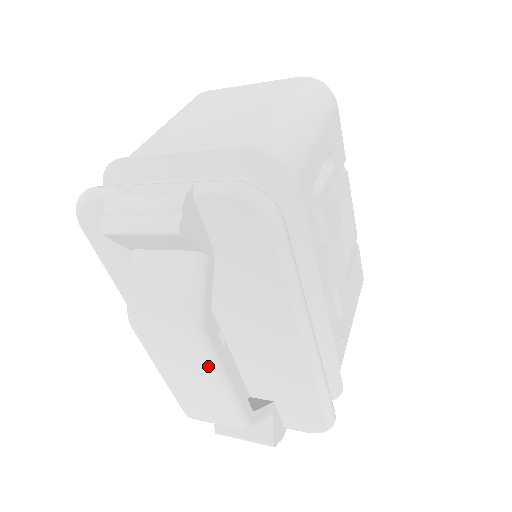
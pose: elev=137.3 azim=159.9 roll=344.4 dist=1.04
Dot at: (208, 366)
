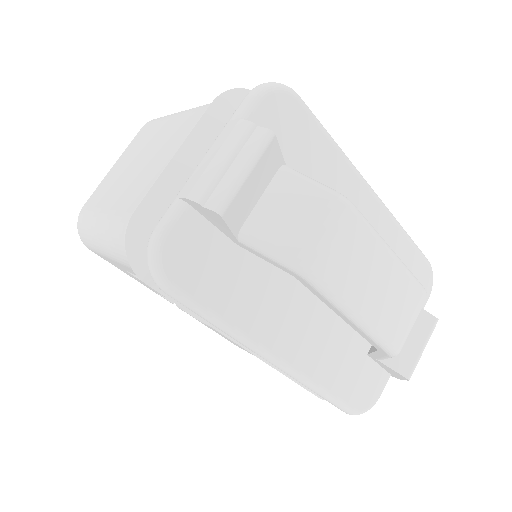
Dot at: (377, 238)
